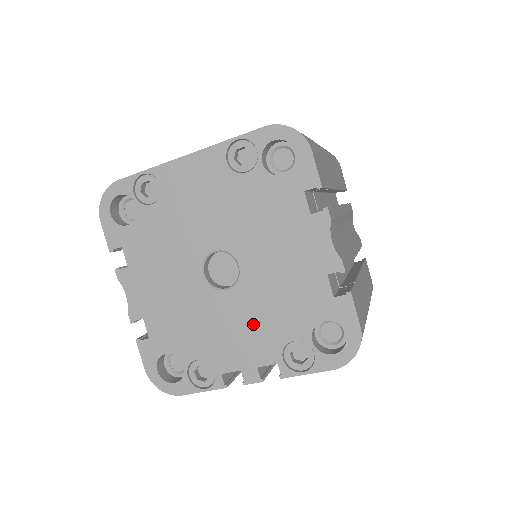
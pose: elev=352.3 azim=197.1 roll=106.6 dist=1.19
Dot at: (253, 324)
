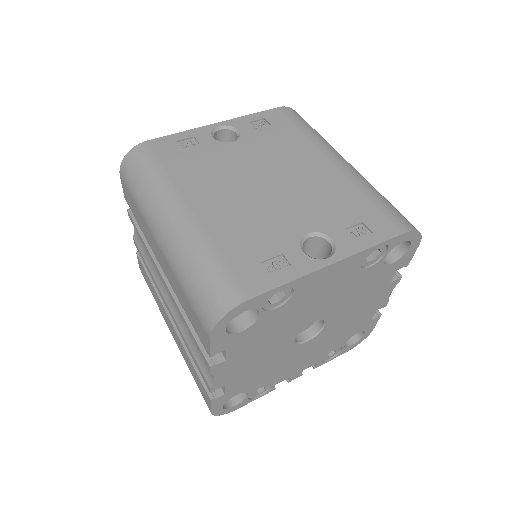
Dot at: (314, 352)
